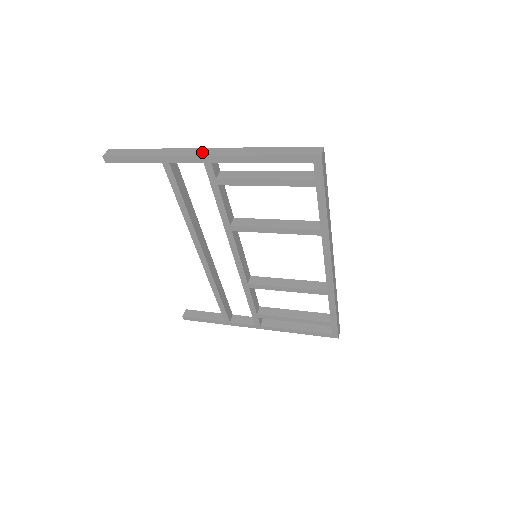
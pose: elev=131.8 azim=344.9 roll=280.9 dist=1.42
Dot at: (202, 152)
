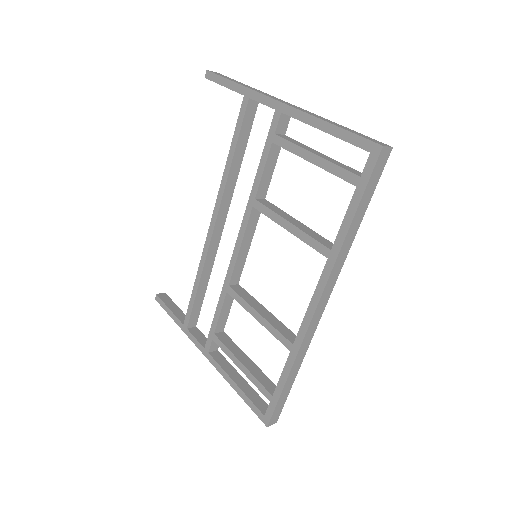
Dot at: (282, 101)
